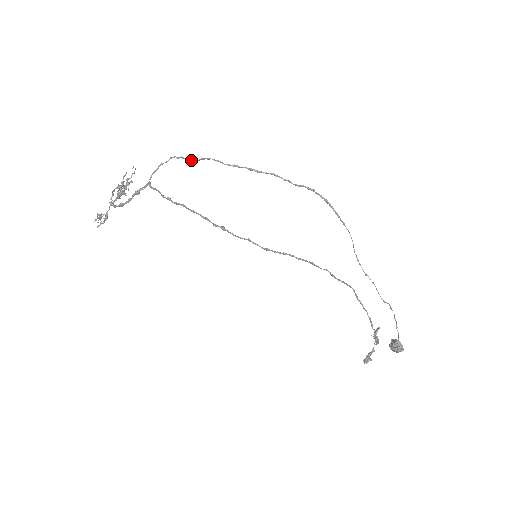
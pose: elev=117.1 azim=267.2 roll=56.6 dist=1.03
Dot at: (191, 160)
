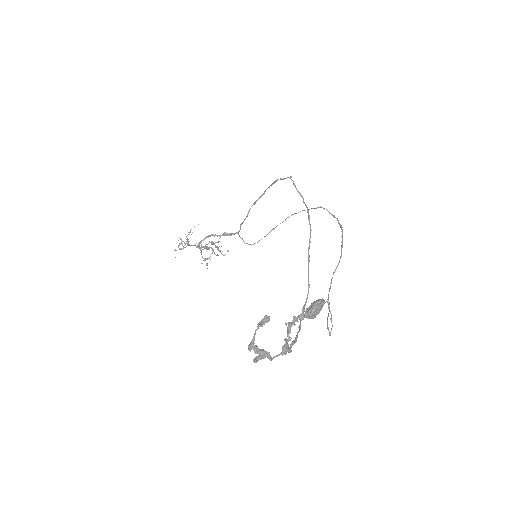
Dot at: (275, 227)
